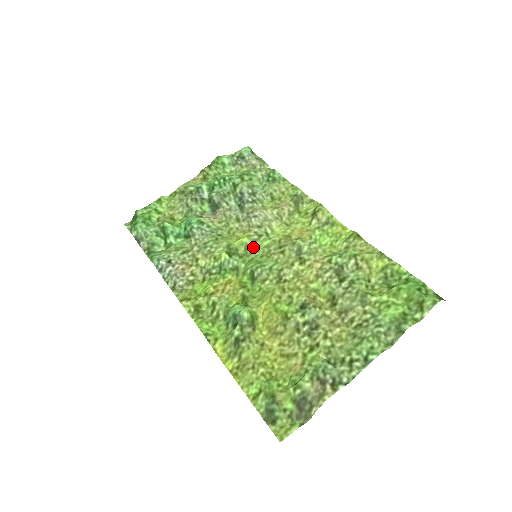
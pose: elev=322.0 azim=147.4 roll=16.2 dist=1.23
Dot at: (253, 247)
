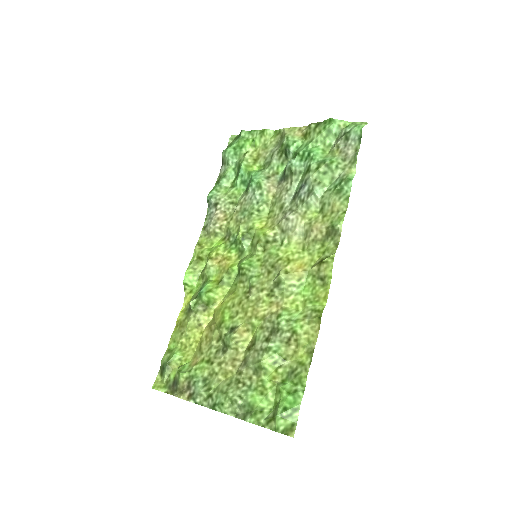
Dot at: (263, 245)
